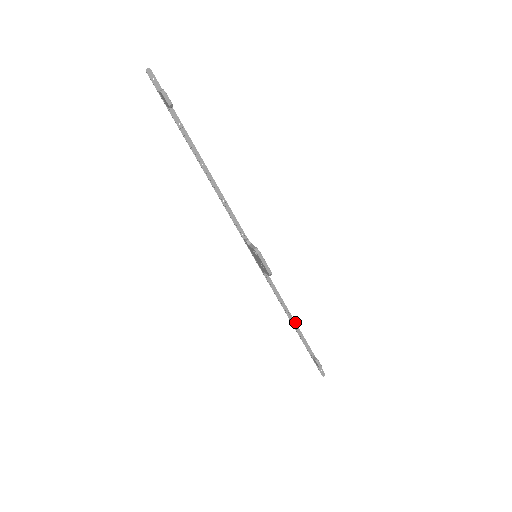
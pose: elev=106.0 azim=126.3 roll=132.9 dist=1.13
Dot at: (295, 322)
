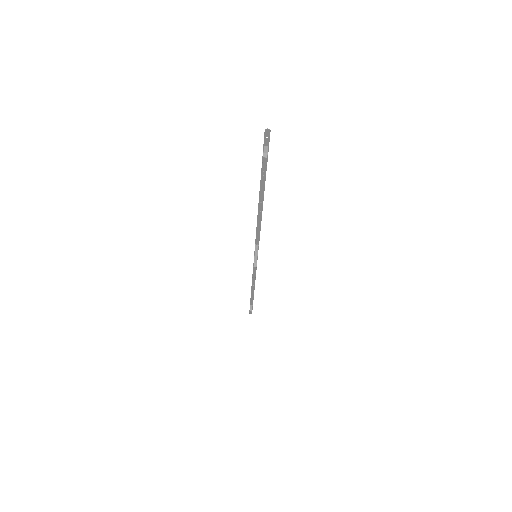
Dot at: (254, 289)
